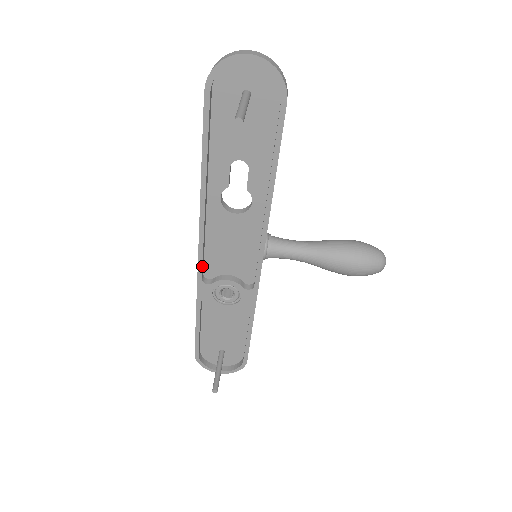
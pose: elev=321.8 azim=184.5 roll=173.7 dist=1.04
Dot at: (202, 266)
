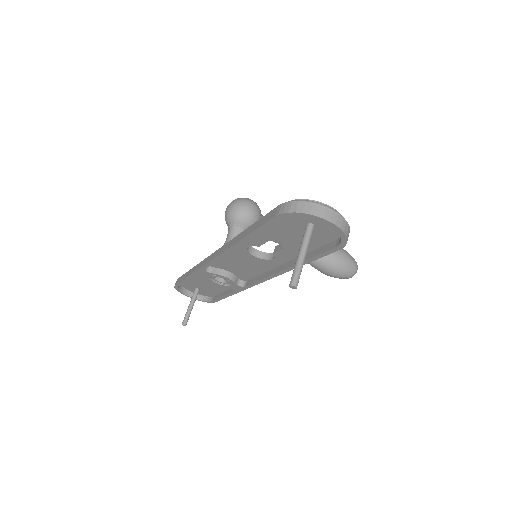
Dot at: (209, 265)
